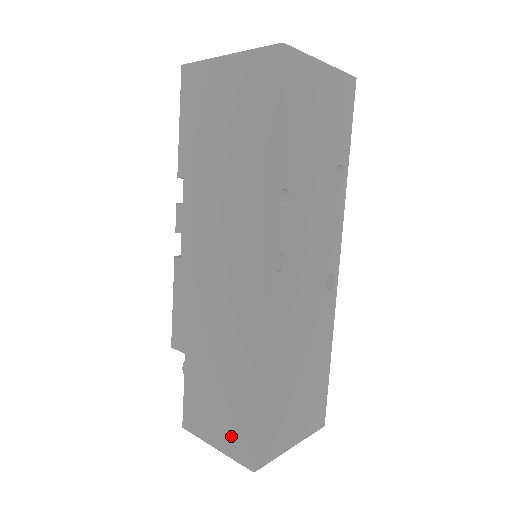
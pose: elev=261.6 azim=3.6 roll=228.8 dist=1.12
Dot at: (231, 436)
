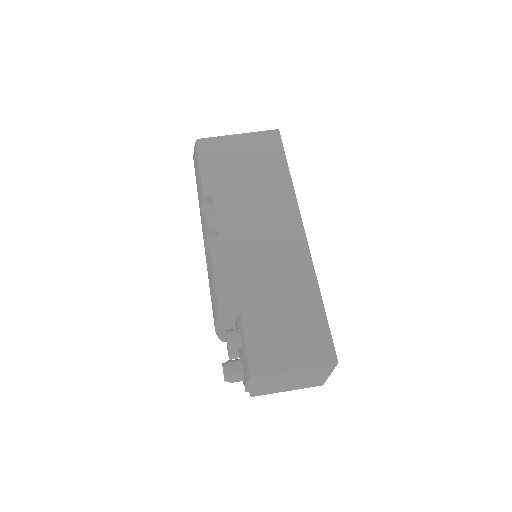
Dot at: (308, 348)
